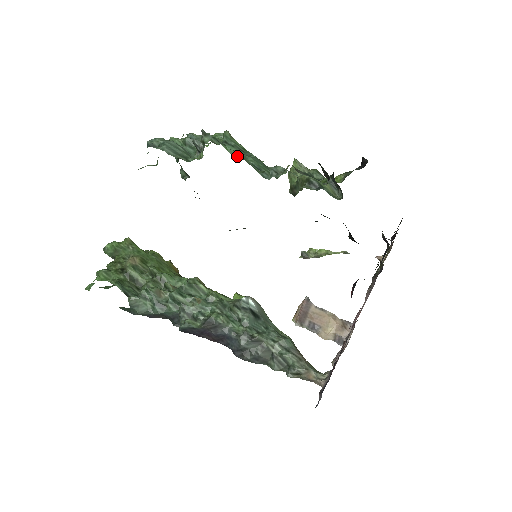
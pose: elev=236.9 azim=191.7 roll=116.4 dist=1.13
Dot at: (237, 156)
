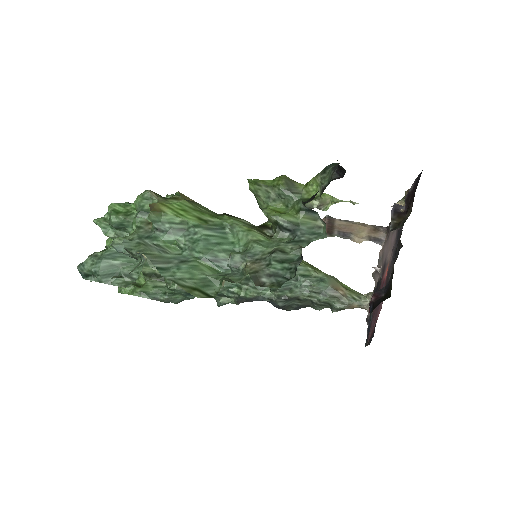
Dot at: (181, 254)
